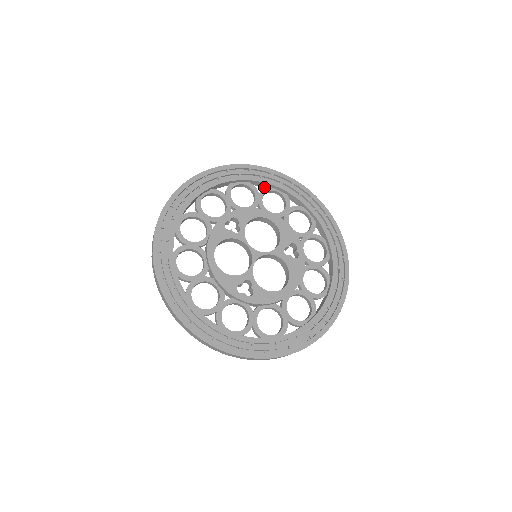
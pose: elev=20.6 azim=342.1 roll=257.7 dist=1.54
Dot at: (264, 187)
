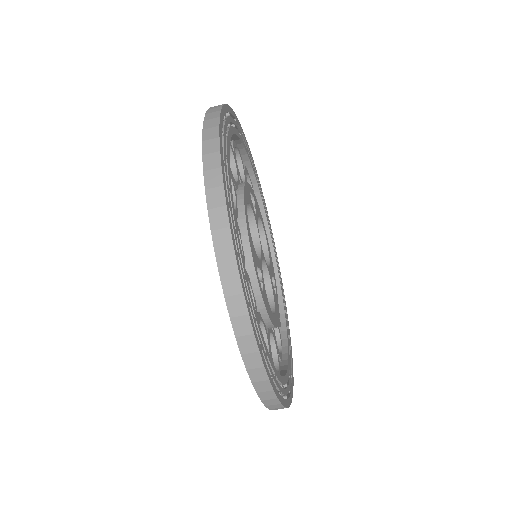
Dot at: occluded
